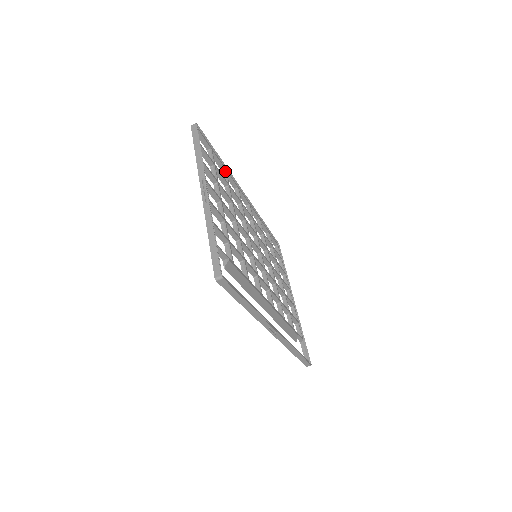
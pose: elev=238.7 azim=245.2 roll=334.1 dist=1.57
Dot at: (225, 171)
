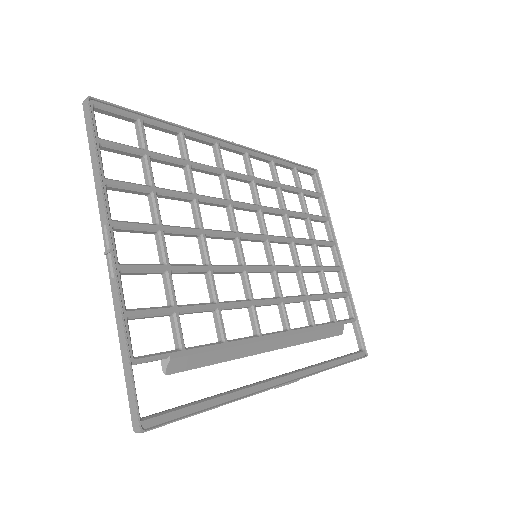
Dot at: (181, 136)
